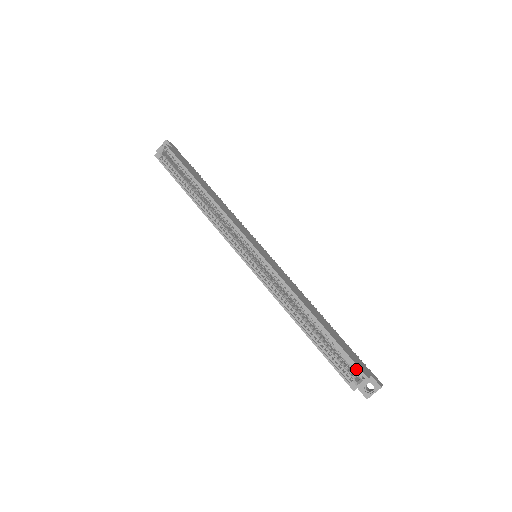
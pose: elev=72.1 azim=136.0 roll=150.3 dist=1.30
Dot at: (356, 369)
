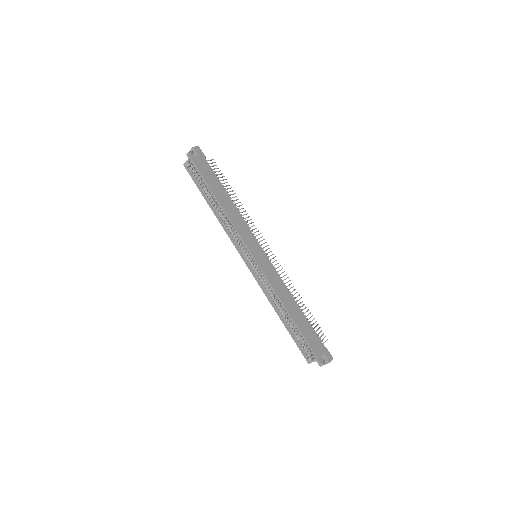
Dot at: (312, 352)
